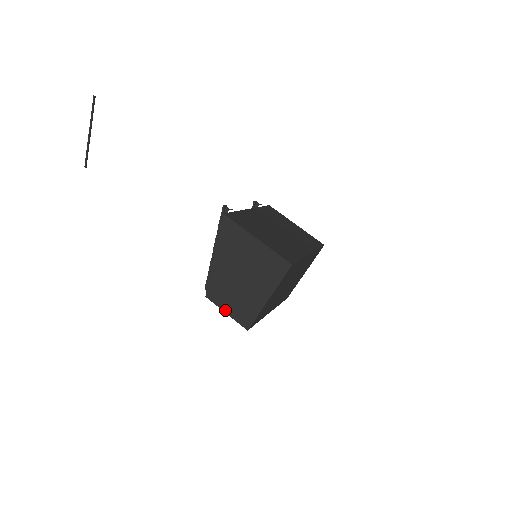
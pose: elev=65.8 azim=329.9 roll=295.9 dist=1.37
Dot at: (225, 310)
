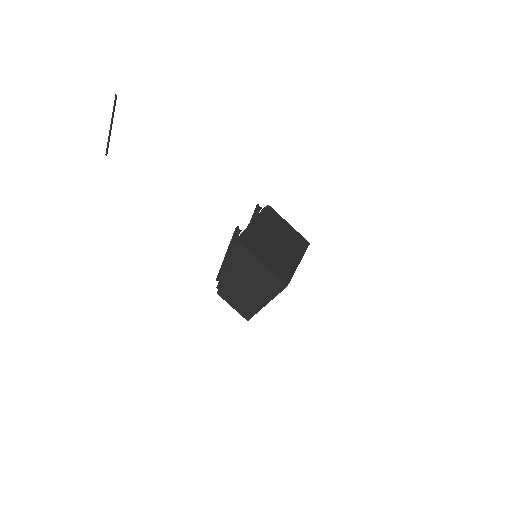
Dot at: (231, 305)
